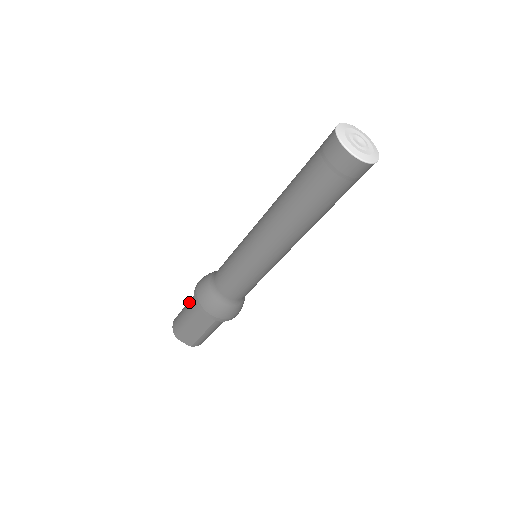
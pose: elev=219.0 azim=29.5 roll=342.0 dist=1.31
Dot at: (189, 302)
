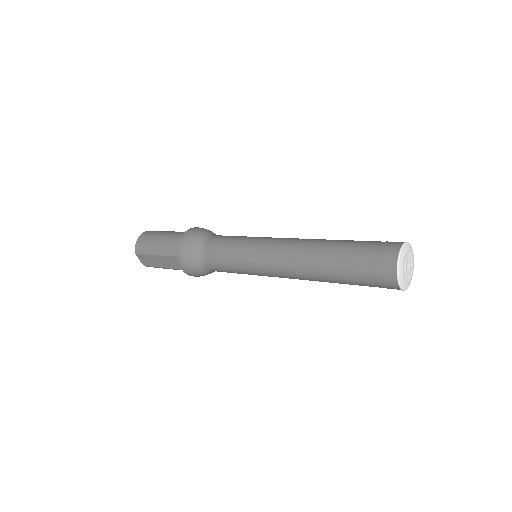
Dot at: (167, 238)
